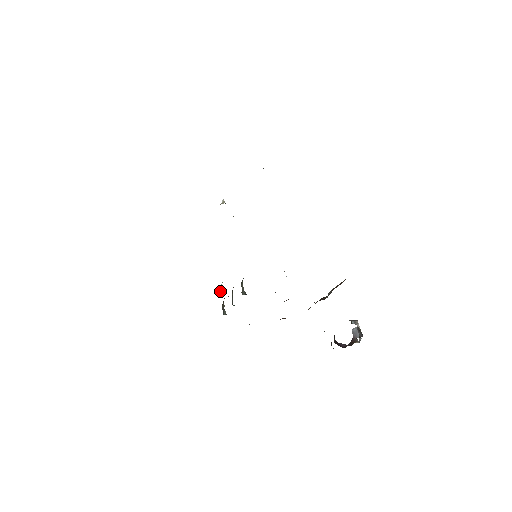
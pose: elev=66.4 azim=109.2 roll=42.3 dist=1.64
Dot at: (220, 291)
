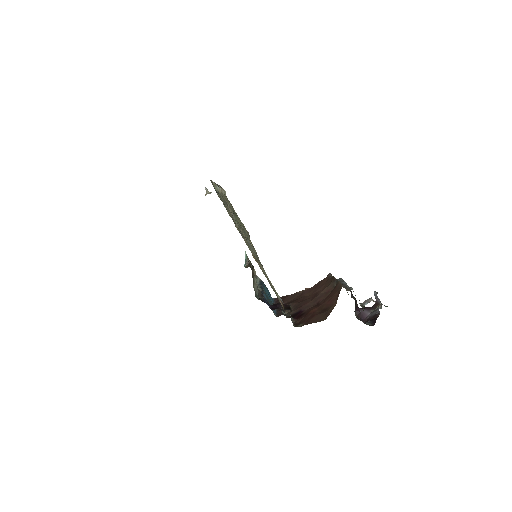
Dot at: (246, 261)
